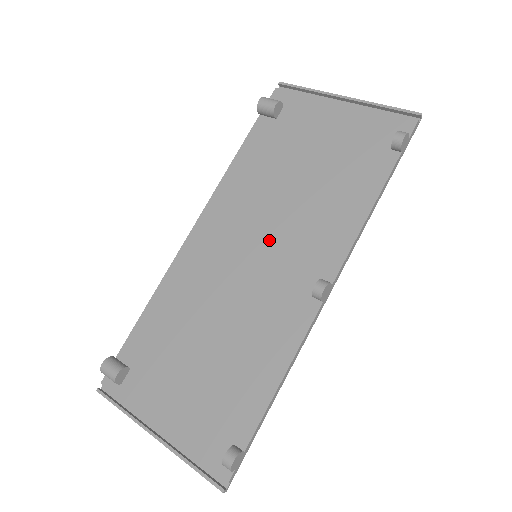
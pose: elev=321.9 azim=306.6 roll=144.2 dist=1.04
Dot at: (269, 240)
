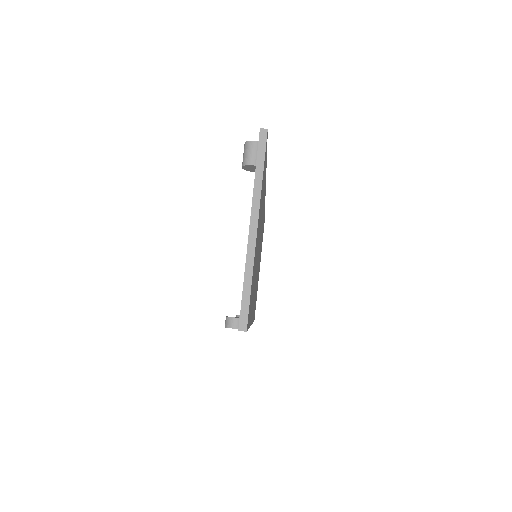
Dot at: occluded
